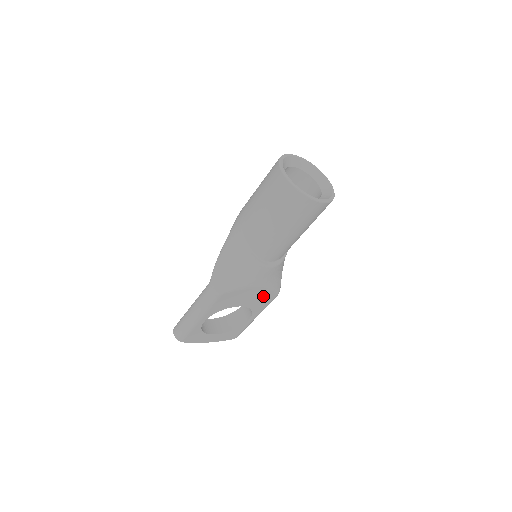
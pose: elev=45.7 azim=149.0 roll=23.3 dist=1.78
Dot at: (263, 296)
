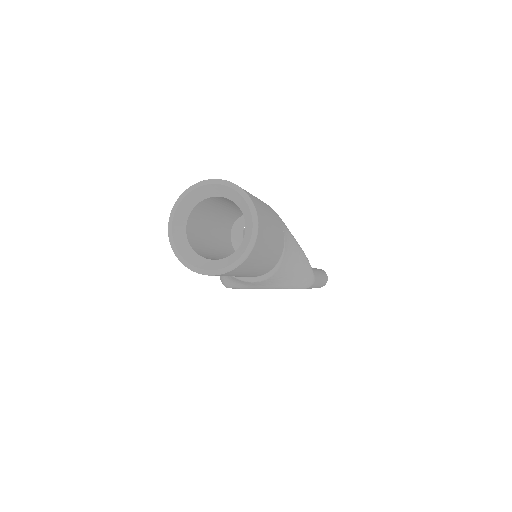
Dot at: occluded
